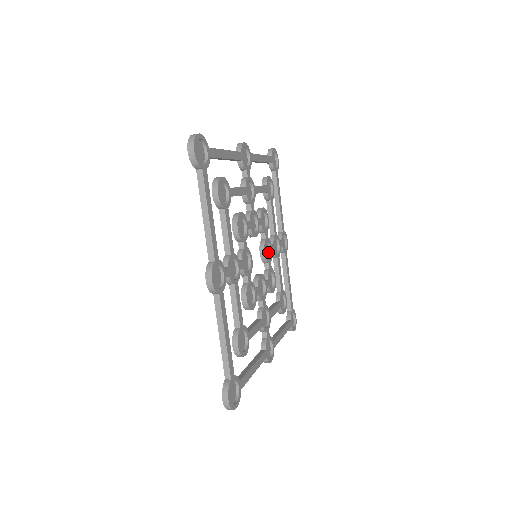
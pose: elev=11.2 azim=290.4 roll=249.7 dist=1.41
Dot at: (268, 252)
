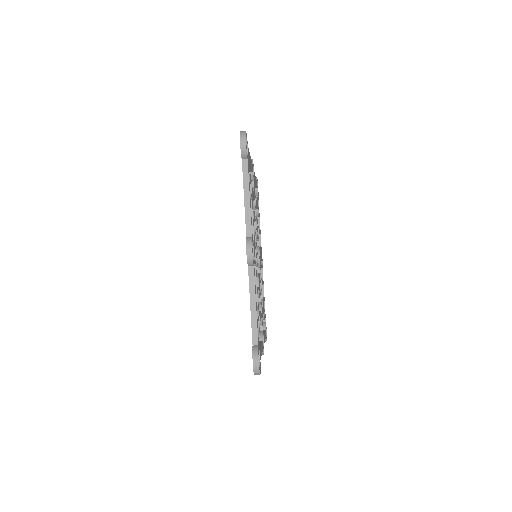
Dot at: occluded
